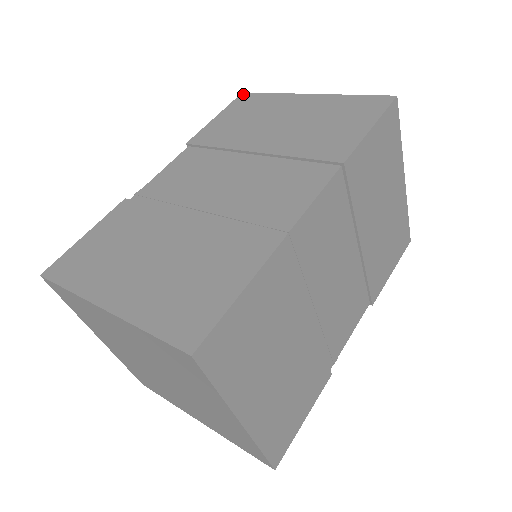
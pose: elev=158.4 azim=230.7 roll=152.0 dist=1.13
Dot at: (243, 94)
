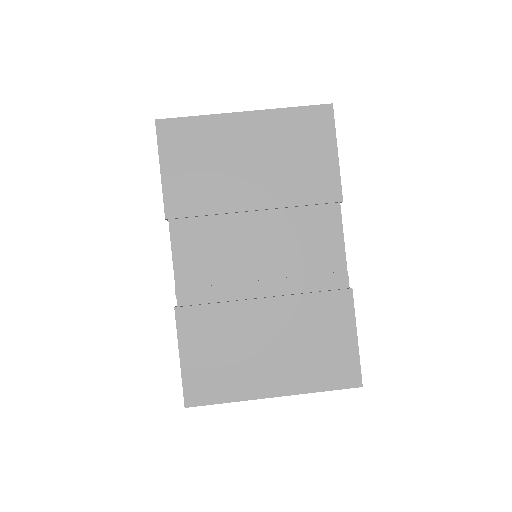
Dot at: (159, 123)
